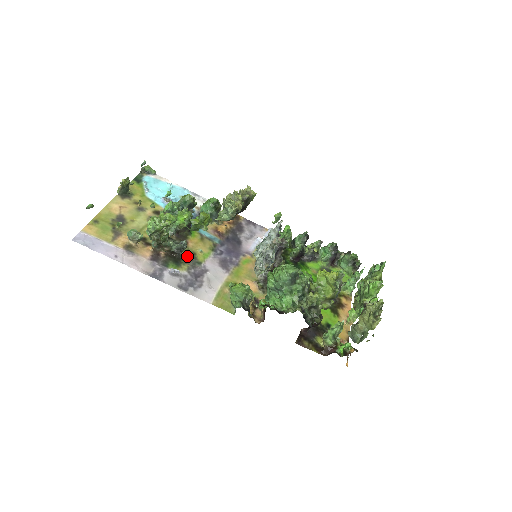
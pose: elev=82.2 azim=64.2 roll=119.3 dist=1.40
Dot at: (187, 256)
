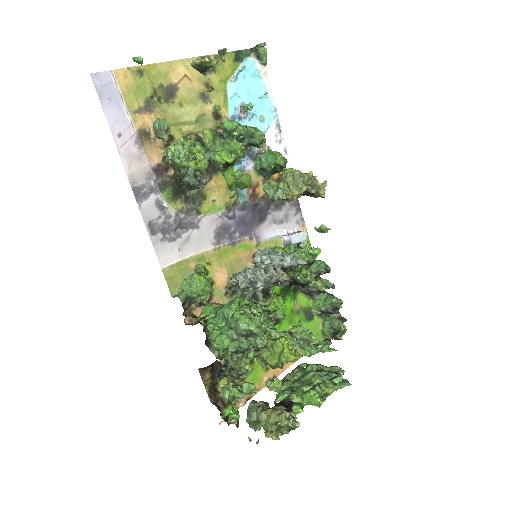
Dot at: (194, 194)
